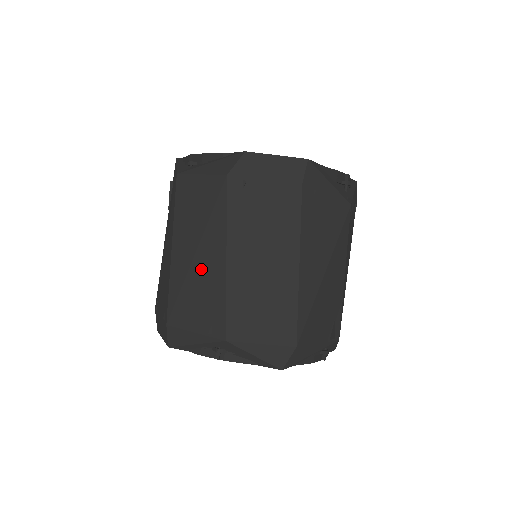
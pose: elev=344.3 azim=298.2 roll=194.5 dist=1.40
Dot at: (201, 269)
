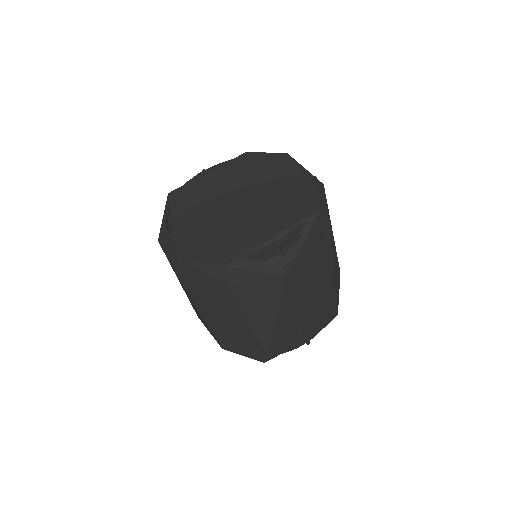
Dot at: (194, 307)
